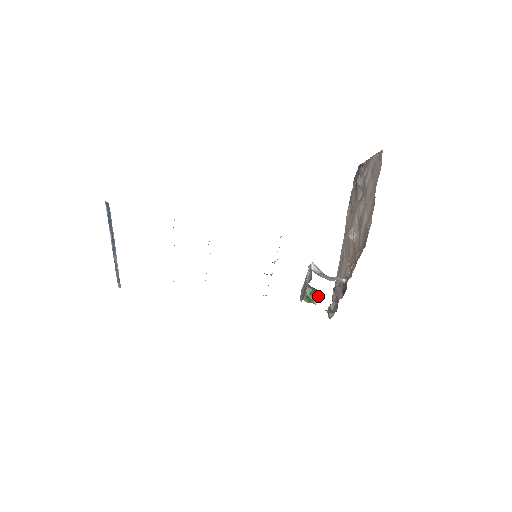
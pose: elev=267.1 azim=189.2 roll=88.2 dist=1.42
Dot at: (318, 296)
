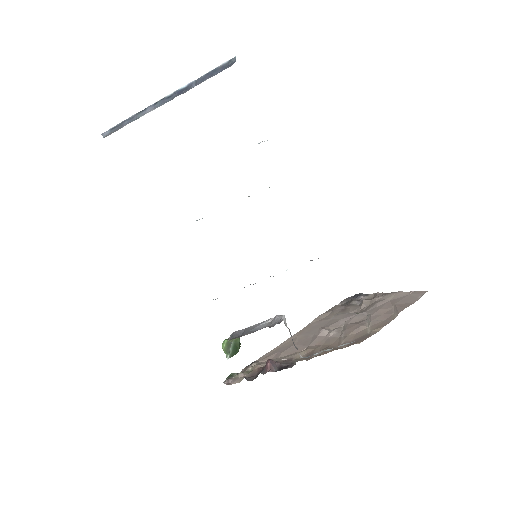
Dot at: occluded
